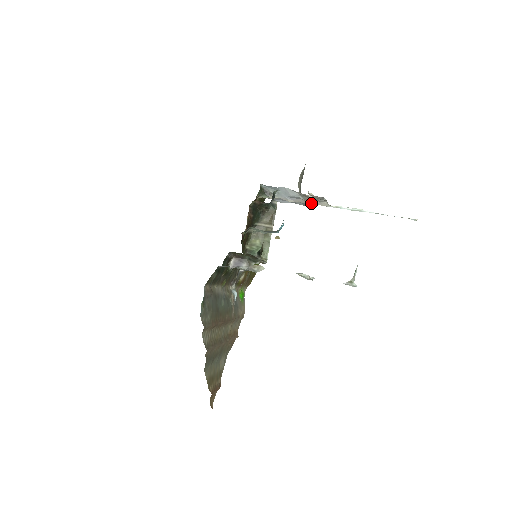
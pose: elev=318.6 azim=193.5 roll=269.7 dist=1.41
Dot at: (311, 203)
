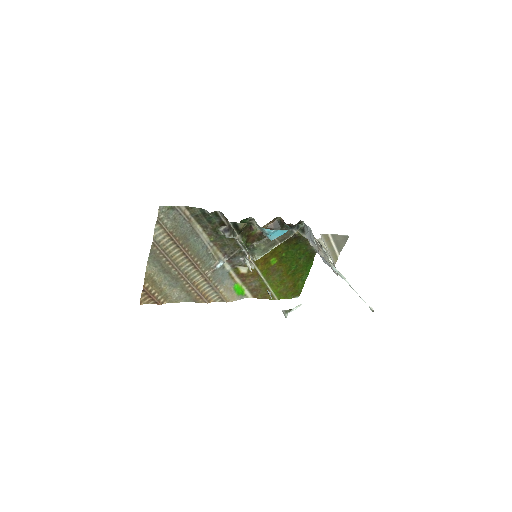
Dot at: (320, 253)
